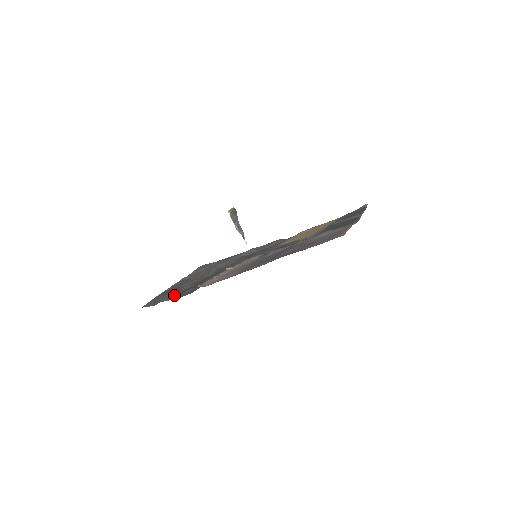
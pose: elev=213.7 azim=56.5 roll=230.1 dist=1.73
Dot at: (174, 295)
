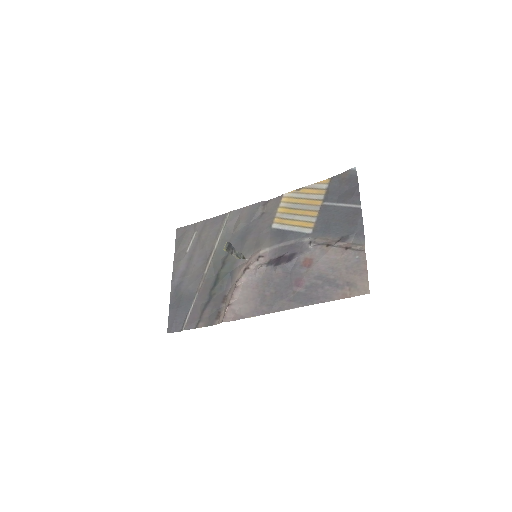
Dot at: (195, 319)
